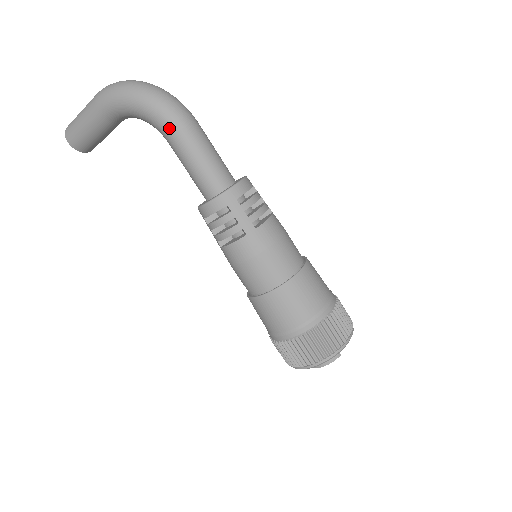
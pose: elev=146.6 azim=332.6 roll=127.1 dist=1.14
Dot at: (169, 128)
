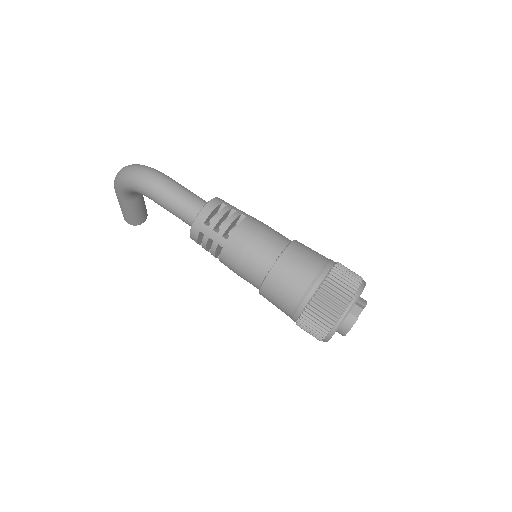
Dot at: (145, 193)
